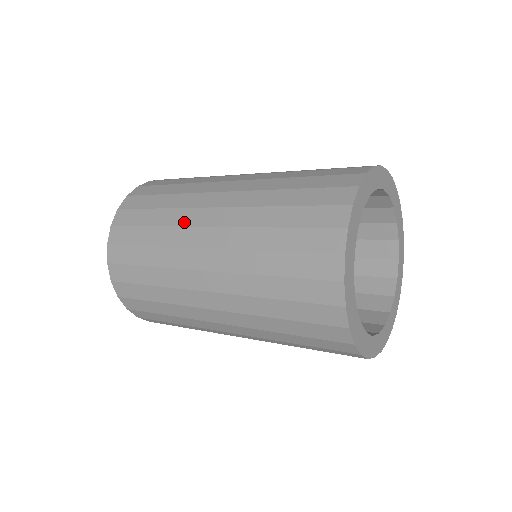
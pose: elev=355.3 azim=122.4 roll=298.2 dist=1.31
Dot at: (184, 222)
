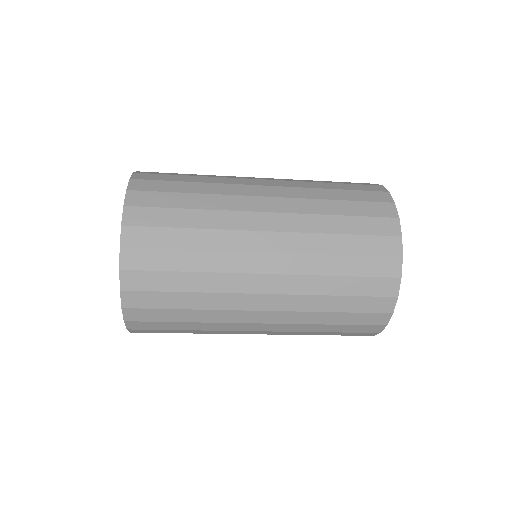
Dot at: occluded
